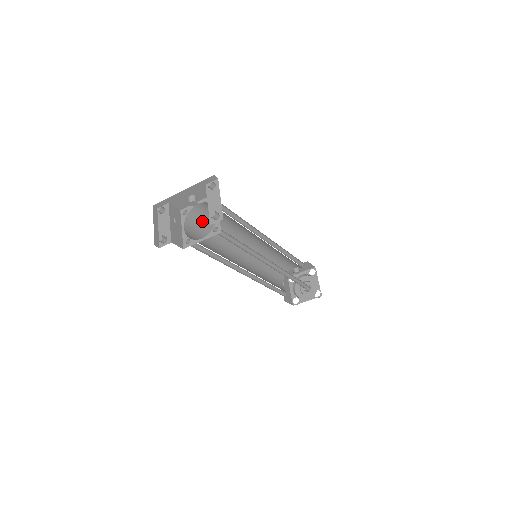
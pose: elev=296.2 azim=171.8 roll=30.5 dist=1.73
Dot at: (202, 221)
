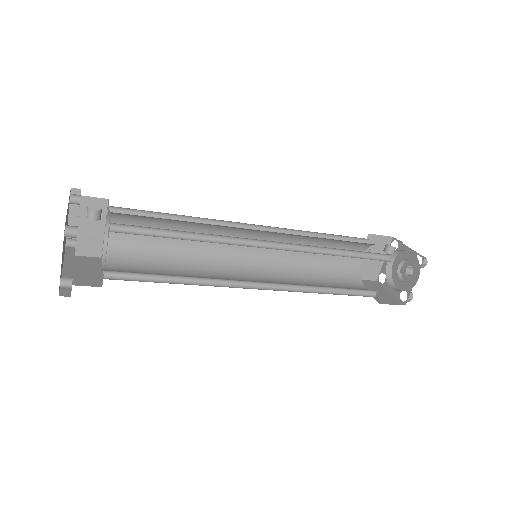
Dot at: (142, 217)
